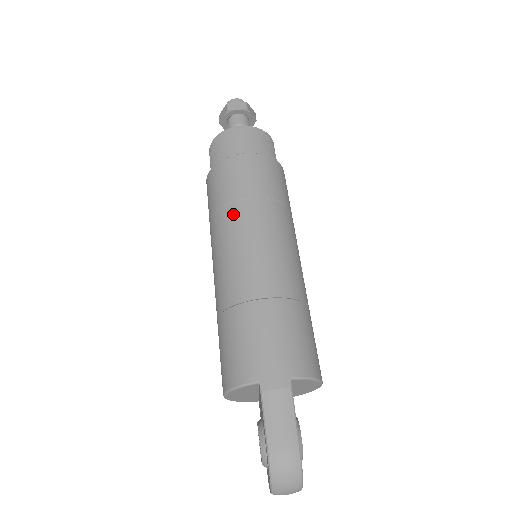
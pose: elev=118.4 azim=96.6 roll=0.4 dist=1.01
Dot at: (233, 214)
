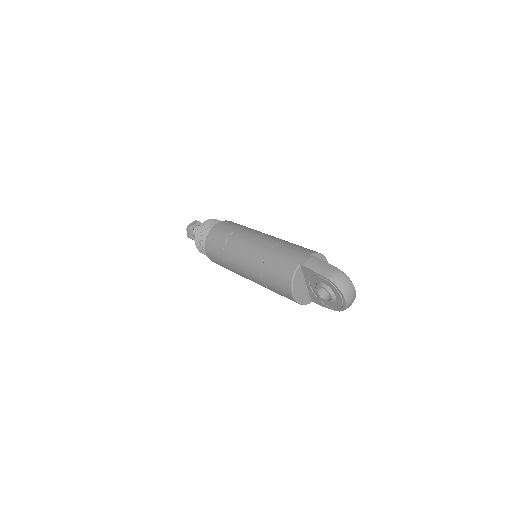
Dot at: (232, 241)
